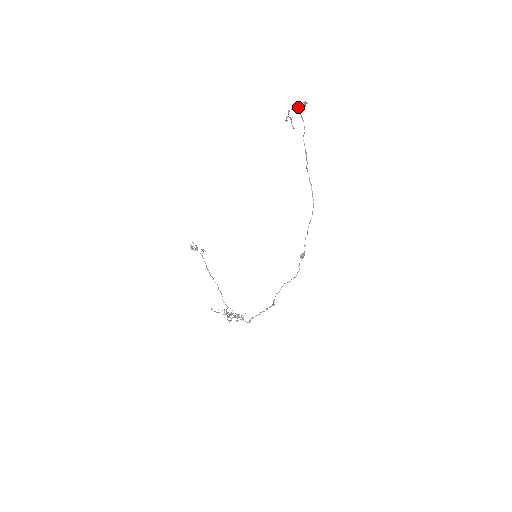
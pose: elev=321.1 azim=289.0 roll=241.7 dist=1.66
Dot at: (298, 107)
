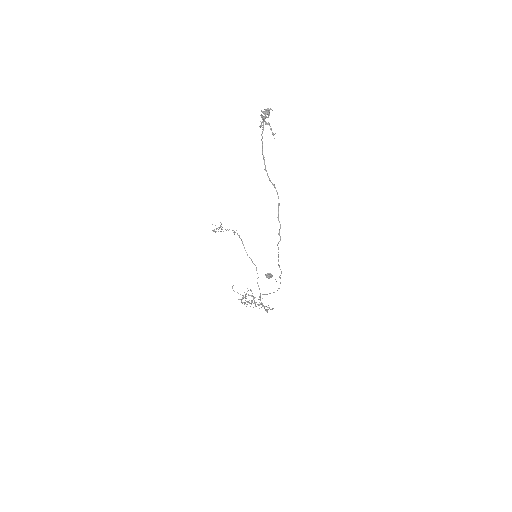
Dot at: occluded
